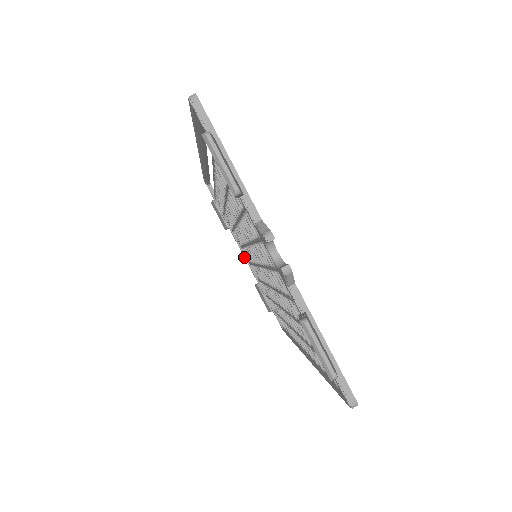
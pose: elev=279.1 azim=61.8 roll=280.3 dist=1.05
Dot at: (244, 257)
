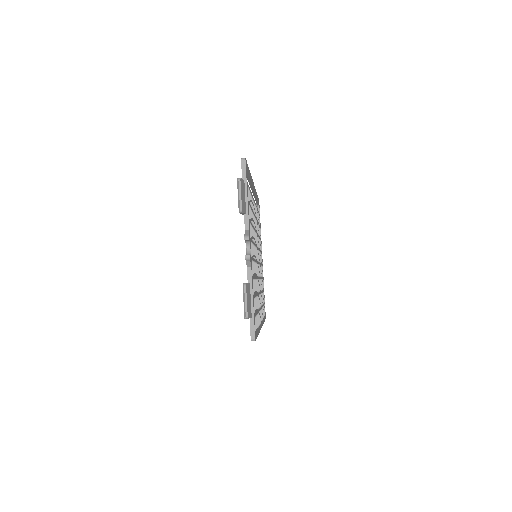
Dot at: occluded
